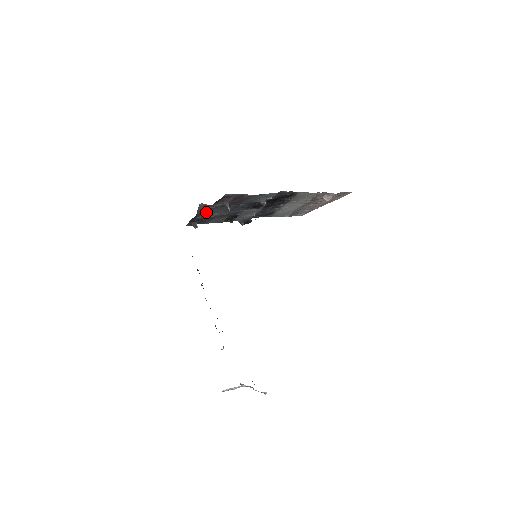
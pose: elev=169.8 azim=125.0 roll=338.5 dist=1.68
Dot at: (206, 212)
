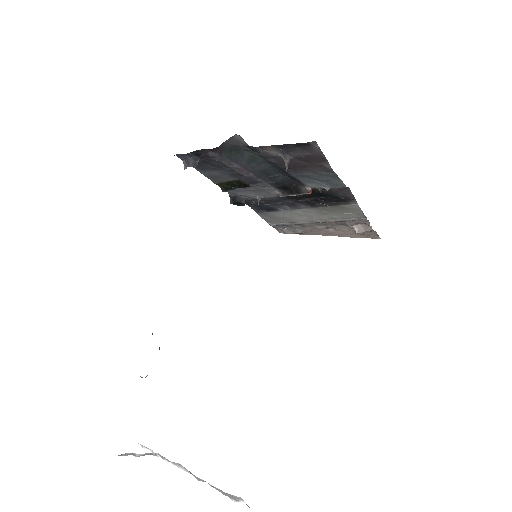
Dot at: (228, 153)
